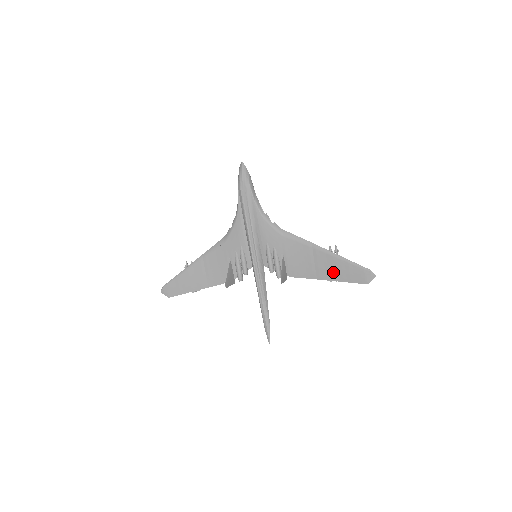
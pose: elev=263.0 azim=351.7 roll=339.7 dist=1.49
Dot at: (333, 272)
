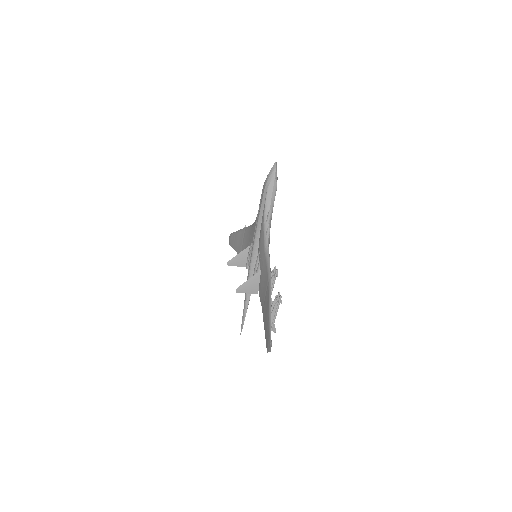
Dot at: (265, 317)
